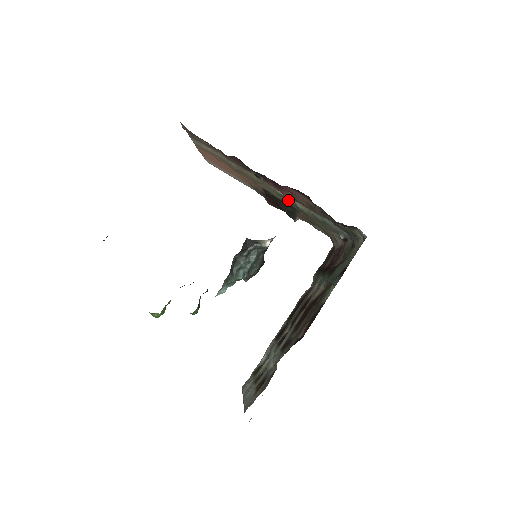
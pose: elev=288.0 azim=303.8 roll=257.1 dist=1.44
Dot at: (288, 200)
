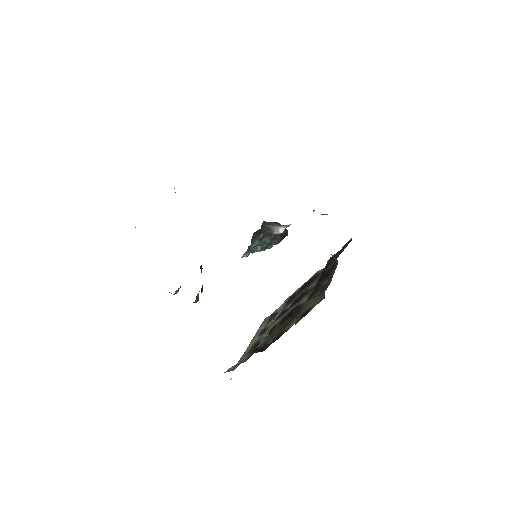
Dot at: occluded
